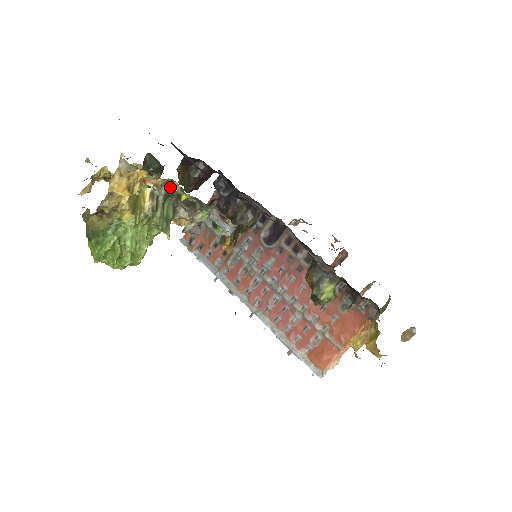
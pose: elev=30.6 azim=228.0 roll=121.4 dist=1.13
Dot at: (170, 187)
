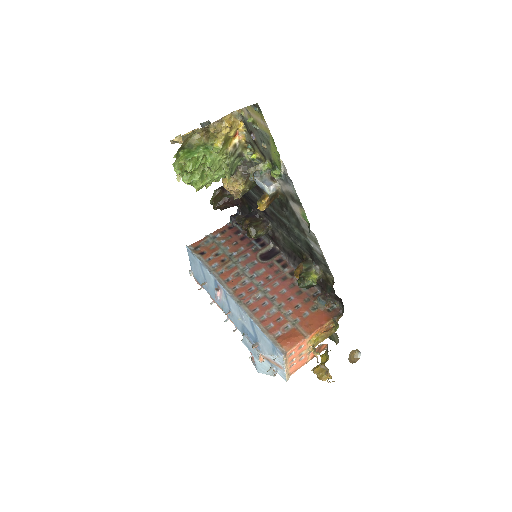
Dot at: (244, 151)
